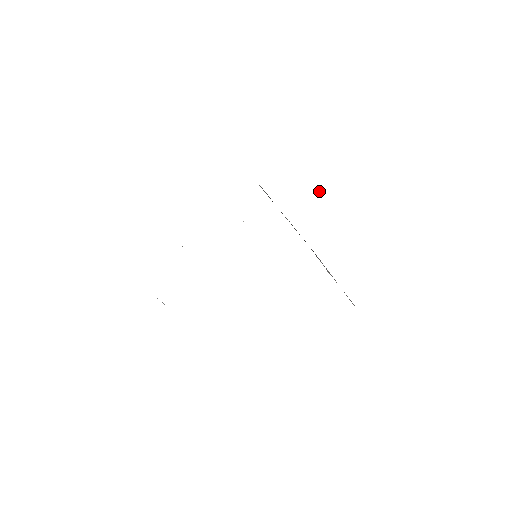
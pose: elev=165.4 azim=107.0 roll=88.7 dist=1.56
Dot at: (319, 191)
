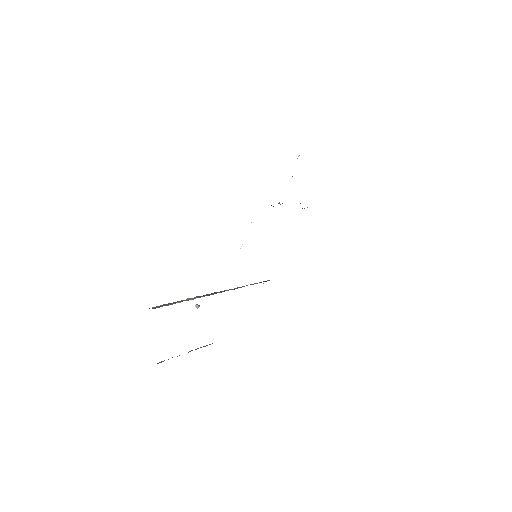
Dot at: occluded
